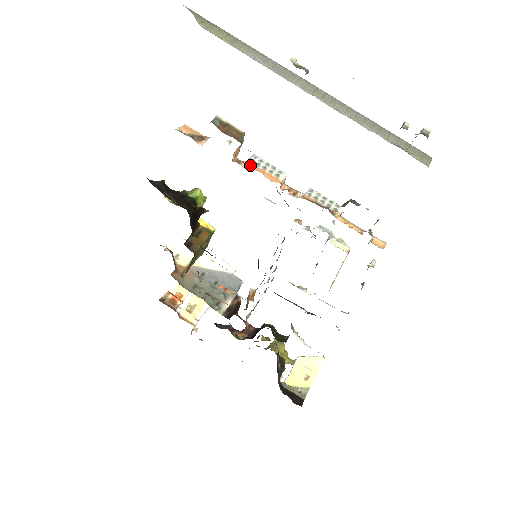
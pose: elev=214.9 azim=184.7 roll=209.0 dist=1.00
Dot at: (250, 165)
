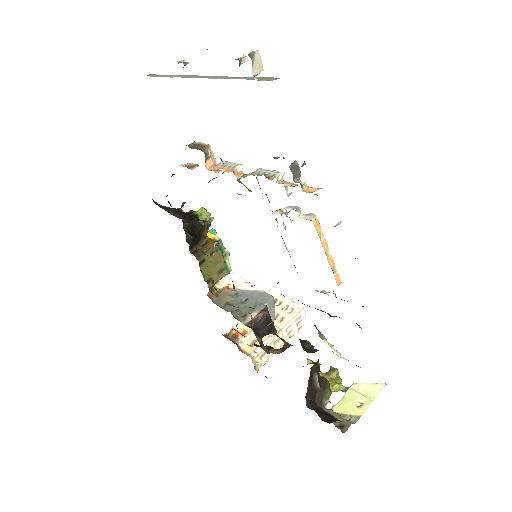
Dot at: (216, 167)
